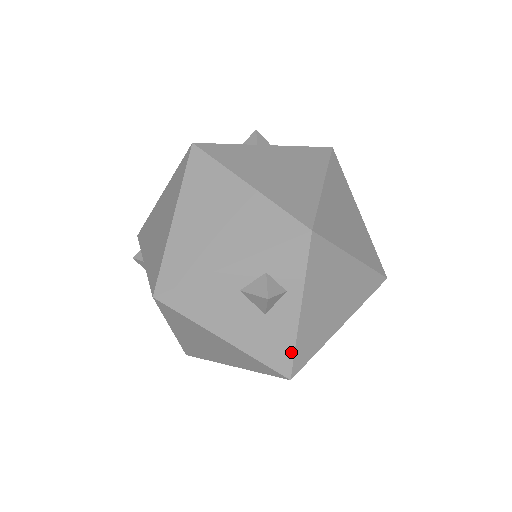
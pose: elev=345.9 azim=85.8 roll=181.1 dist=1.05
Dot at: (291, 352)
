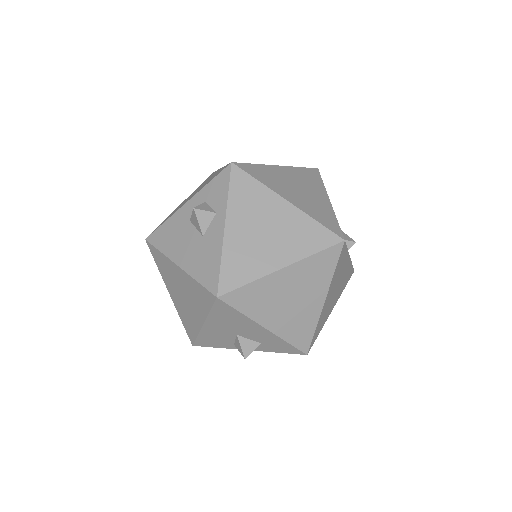
Dot at: (218, 268)
